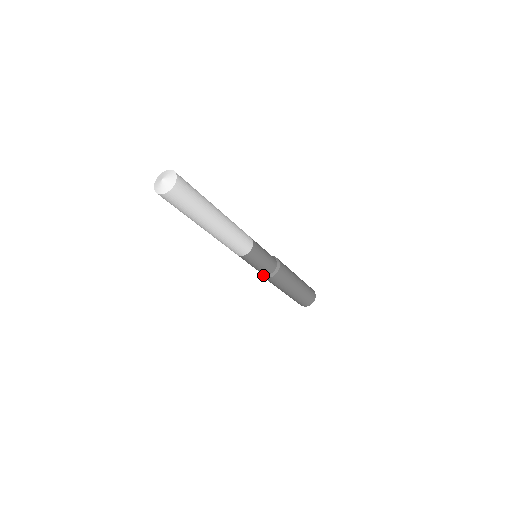
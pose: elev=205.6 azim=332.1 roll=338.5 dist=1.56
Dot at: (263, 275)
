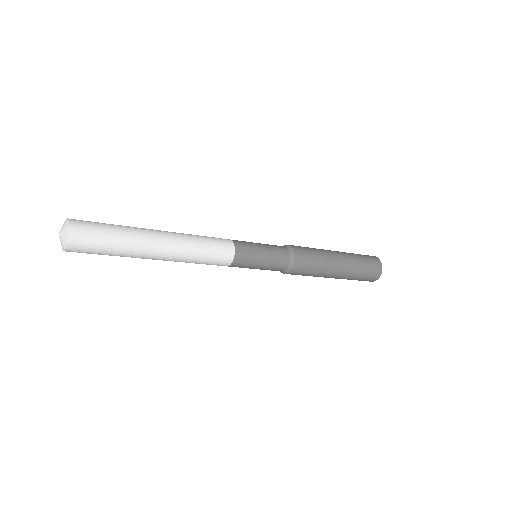
Dot at: (282, 272)
